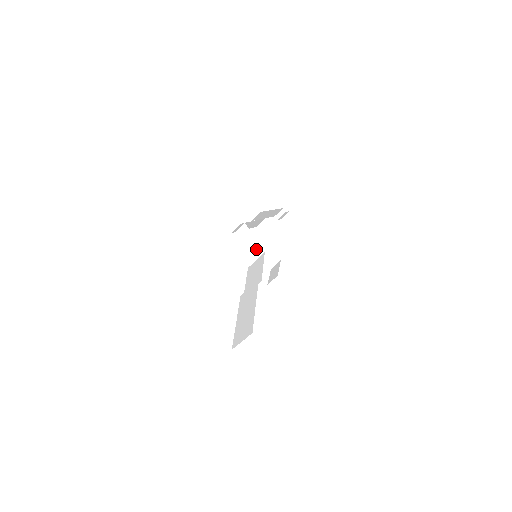
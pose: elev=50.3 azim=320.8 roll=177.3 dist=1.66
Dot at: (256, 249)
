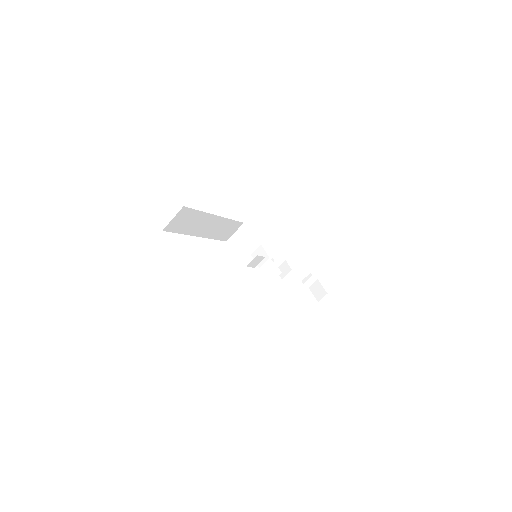
Dot at: (255, 239)
